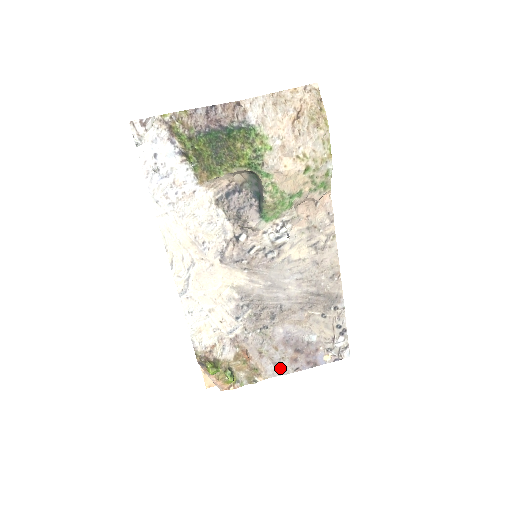
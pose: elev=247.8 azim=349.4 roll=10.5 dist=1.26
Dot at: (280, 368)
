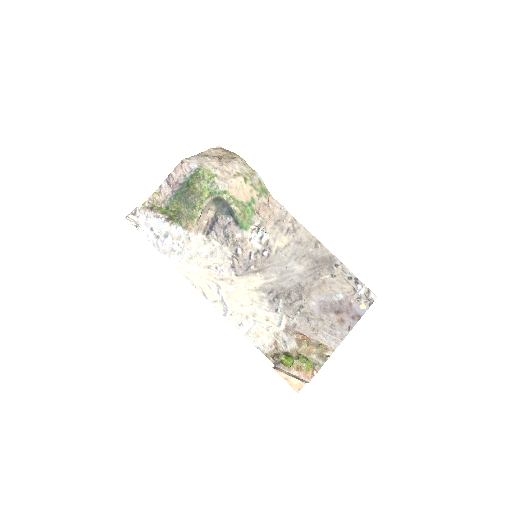
Dot at: (337, 334)
